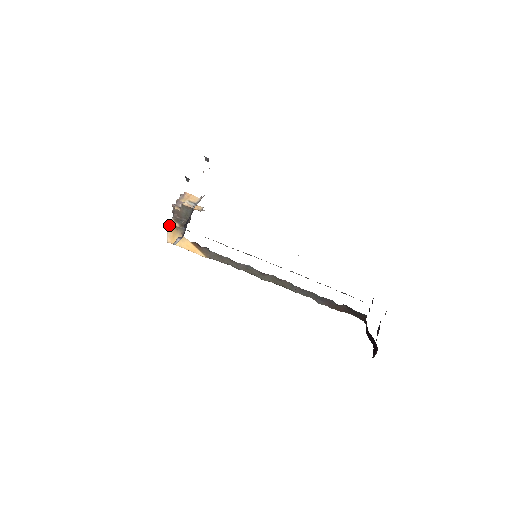
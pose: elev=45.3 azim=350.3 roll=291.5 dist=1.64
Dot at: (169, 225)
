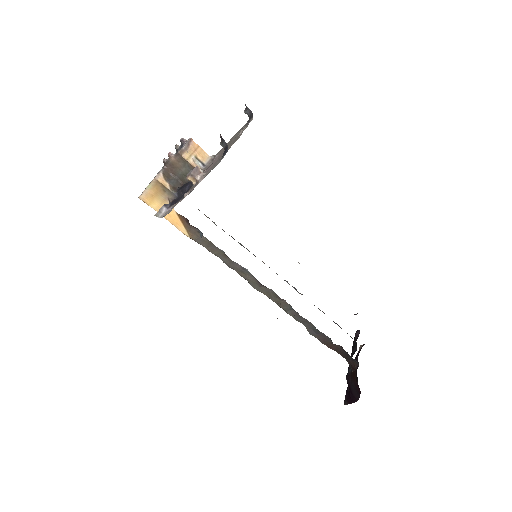
Dot at: (154, 181)
